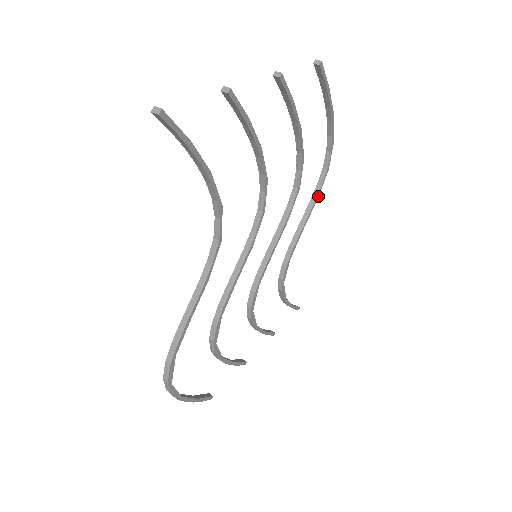
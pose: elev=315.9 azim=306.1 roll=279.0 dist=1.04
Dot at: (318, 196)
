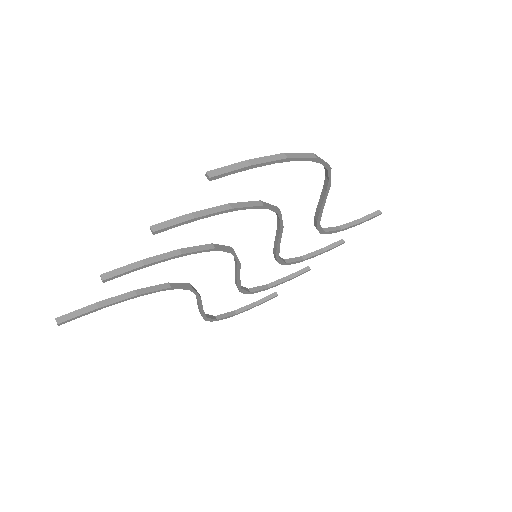
Dot at: (330, 185)
